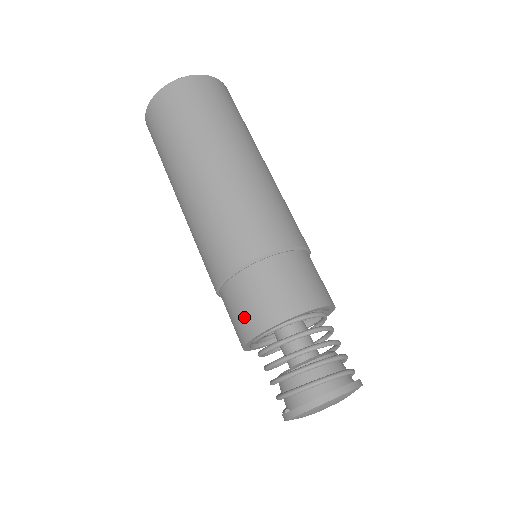
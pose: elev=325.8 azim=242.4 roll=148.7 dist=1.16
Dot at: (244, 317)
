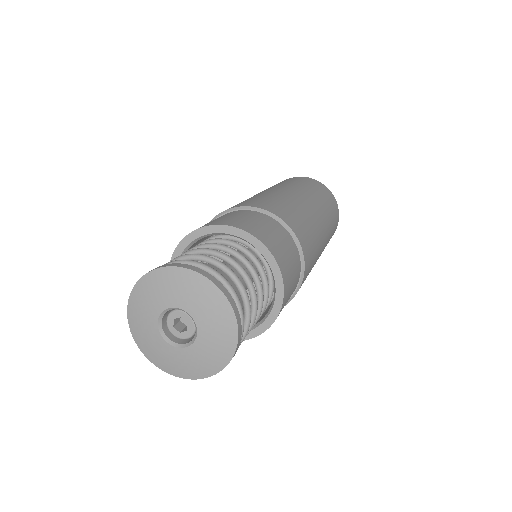
Dot at: occluded
